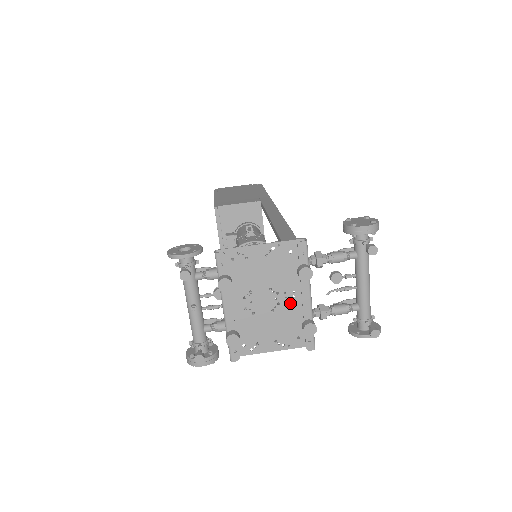
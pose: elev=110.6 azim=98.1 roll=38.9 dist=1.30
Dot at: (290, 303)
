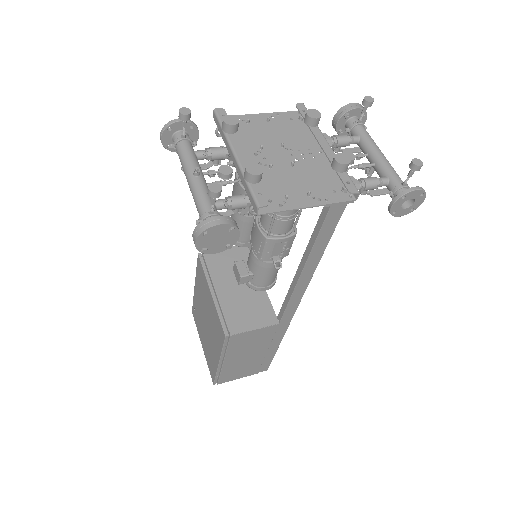
Dot at: (309, 159)
